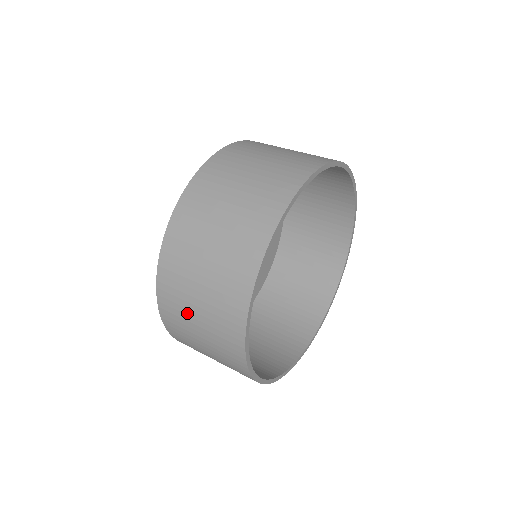
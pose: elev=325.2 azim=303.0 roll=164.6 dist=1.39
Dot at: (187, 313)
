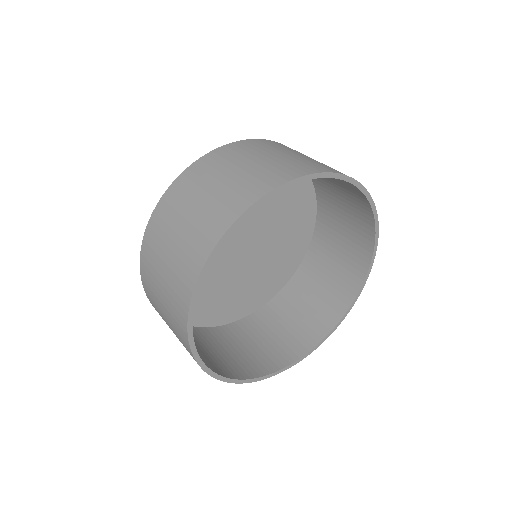
Dot at: (155, 282)
